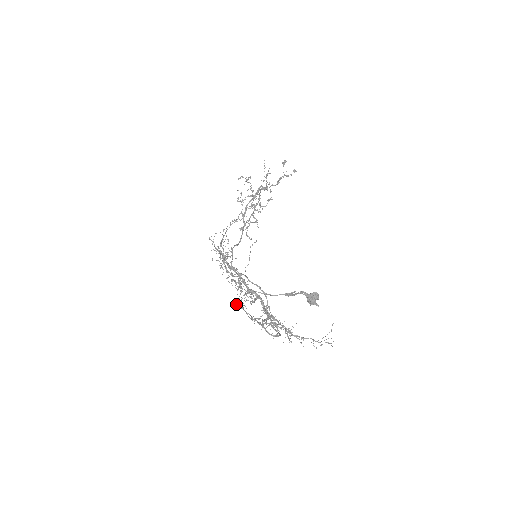
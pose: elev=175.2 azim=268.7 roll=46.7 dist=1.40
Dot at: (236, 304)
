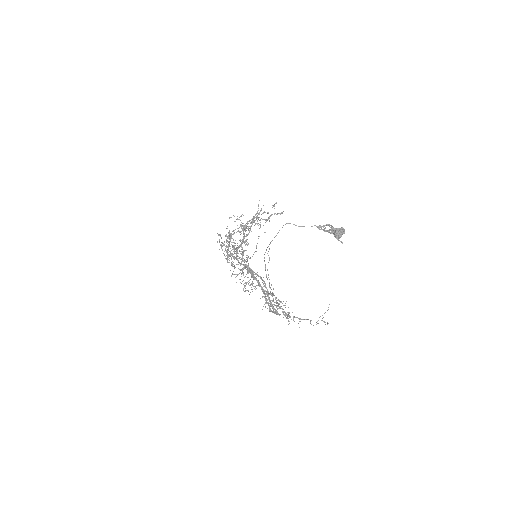
Dot at: occluded
